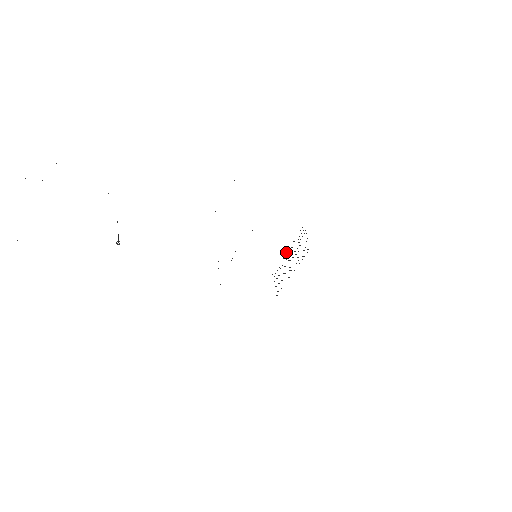
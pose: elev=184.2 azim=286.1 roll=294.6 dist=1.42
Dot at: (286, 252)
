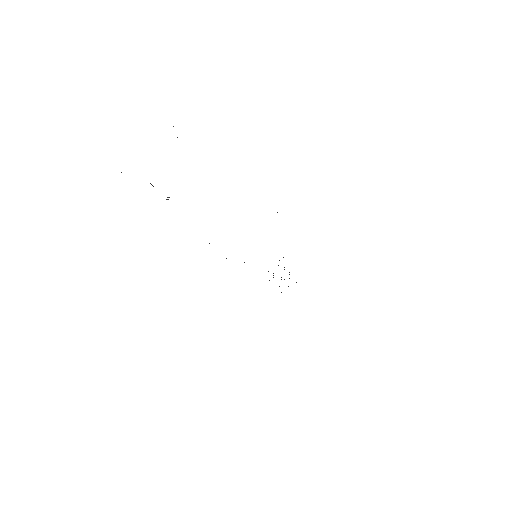
Dot at: occluded
